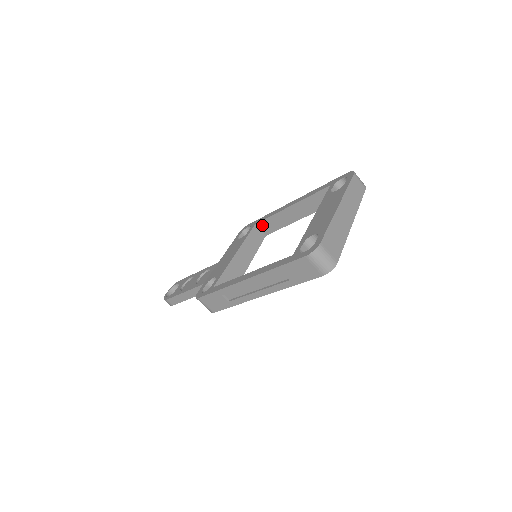
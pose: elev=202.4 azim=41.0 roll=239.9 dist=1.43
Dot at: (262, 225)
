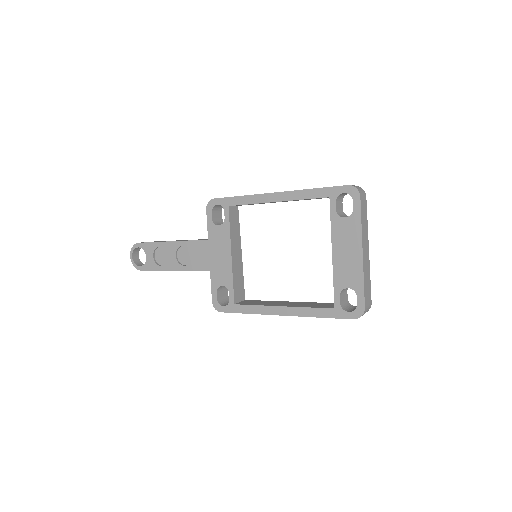
Dot at: (237, 205)
